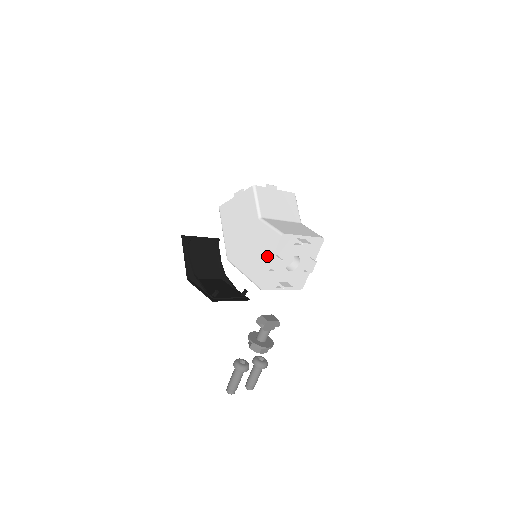
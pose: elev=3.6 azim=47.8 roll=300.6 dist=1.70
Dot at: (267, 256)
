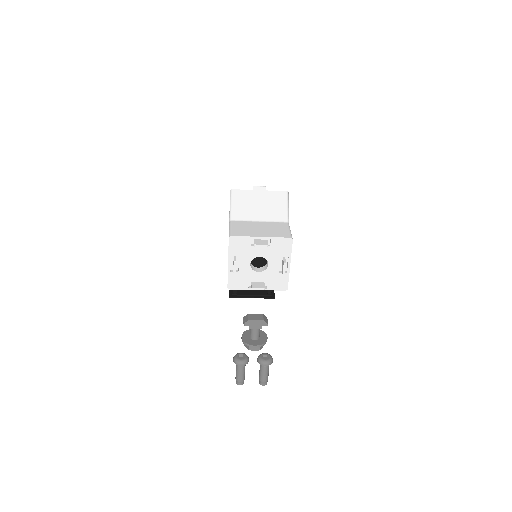
Dot at: occluded
